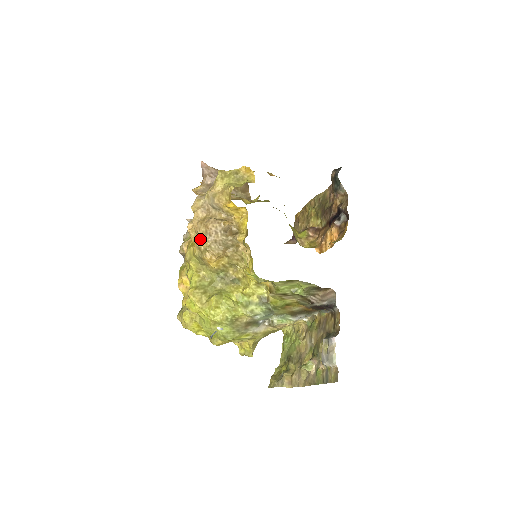
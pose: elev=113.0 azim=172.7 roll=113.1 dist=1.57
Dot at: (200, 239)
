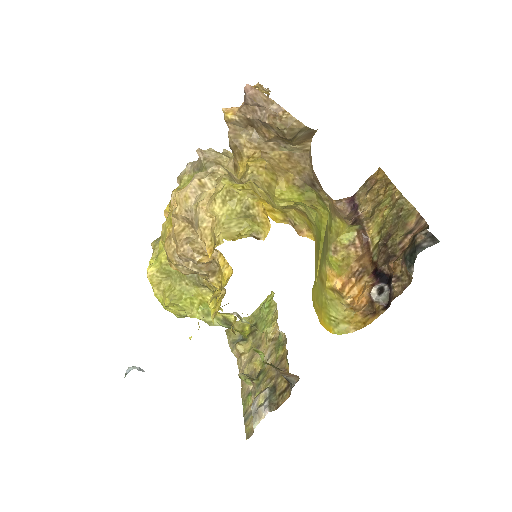
Dot at: (169, 246)
